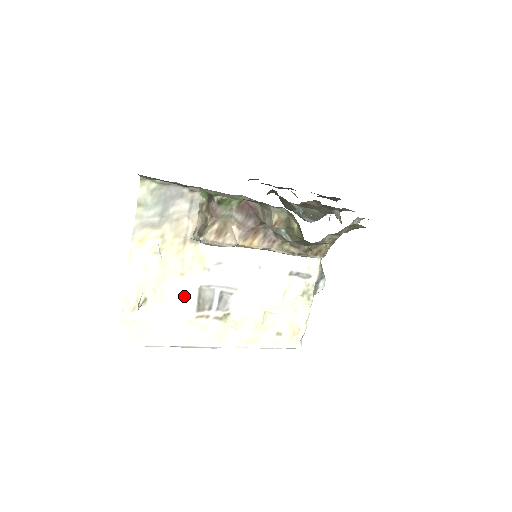
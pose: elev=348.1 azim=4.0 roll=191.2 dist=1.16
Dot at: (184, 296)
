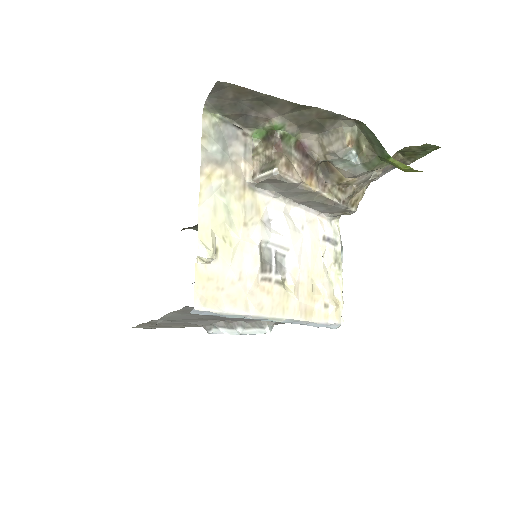
Dot at: (249, 251)
